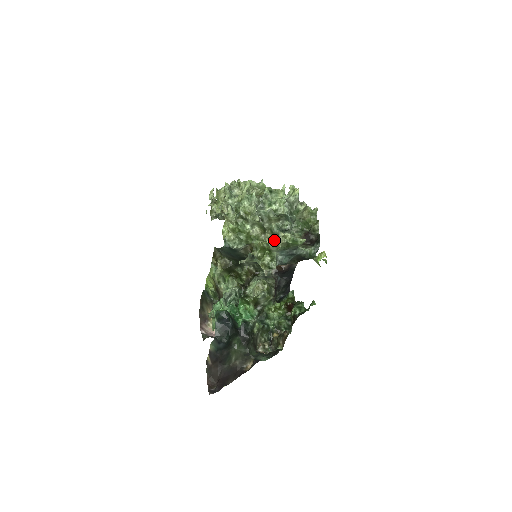
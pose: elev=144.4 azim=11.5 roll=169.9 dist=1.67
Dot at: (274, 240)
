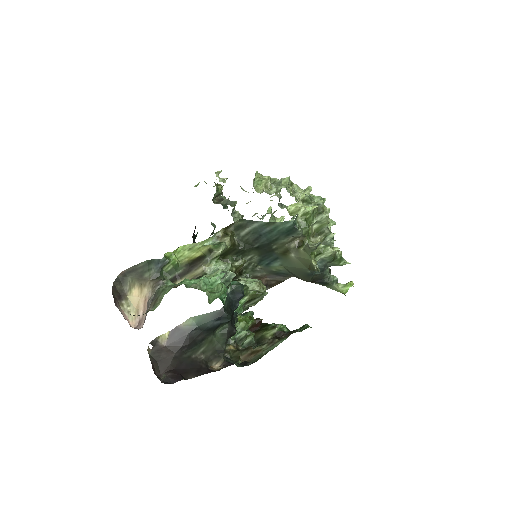
Dot at: occluded
